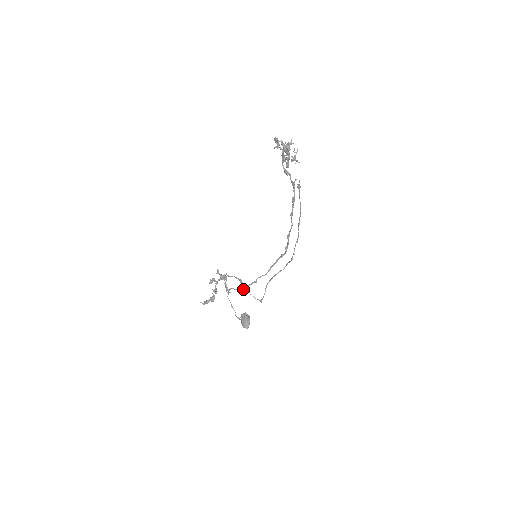
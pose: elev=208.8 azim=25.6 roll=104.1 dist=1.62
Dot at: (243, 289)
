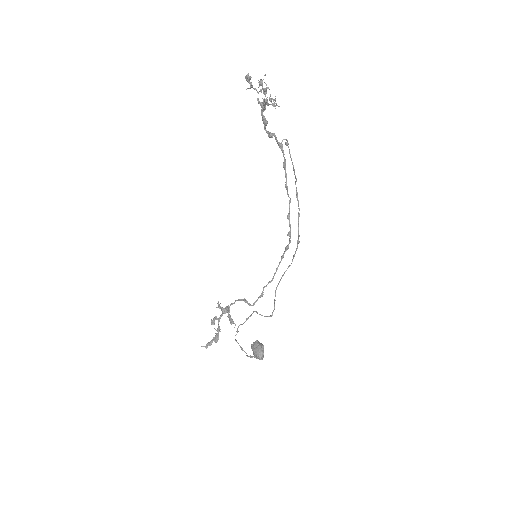
Dot at: (250, 315)
